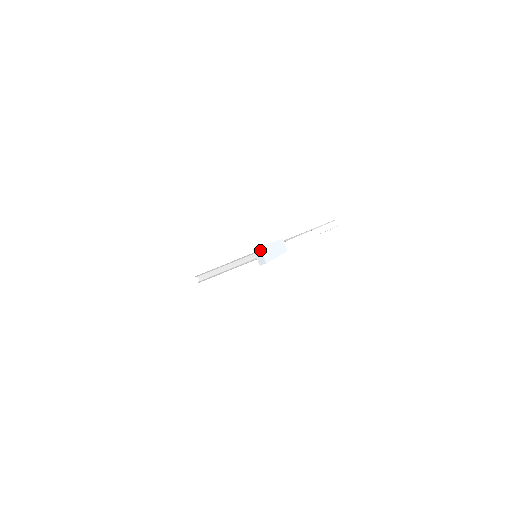
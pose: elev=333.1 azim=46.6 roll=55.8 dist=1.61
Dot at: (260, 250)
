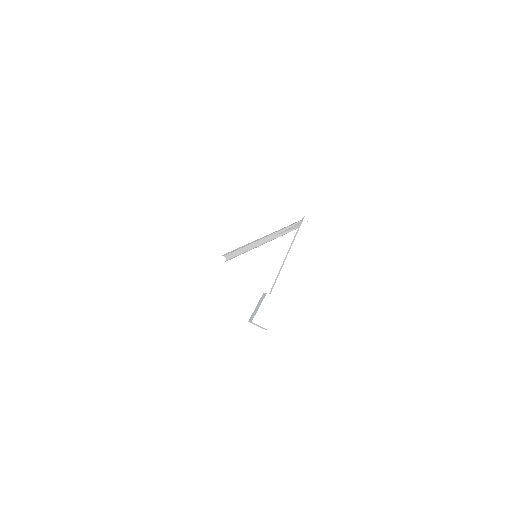
Dot at: (255, 324)
